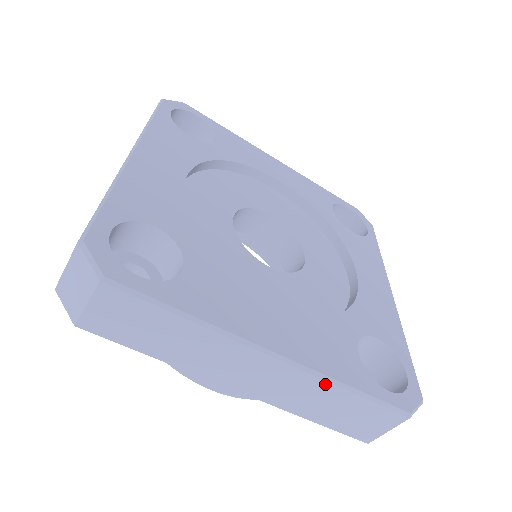
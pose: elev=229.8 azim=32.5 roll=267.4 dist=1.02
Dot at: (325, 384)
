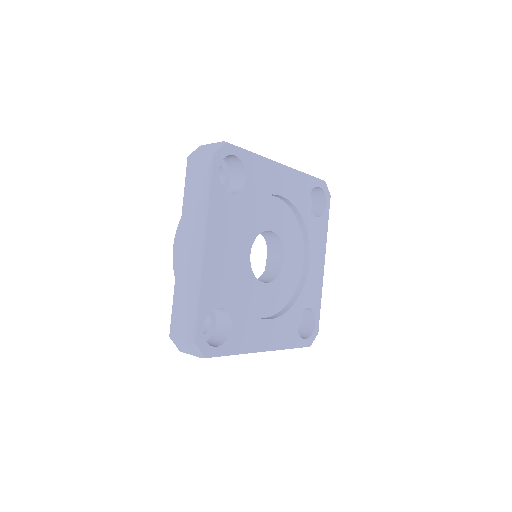
Dot at: (280, 349)
